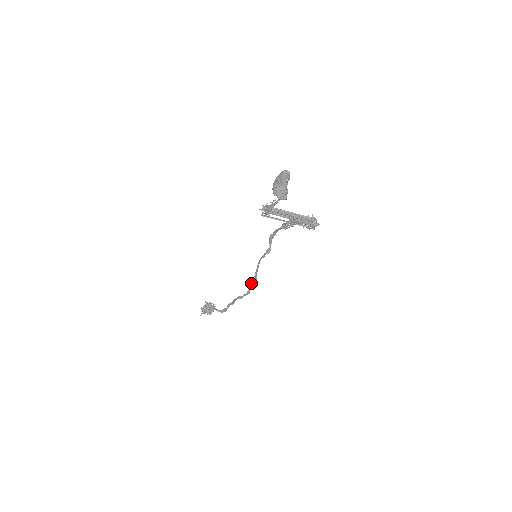
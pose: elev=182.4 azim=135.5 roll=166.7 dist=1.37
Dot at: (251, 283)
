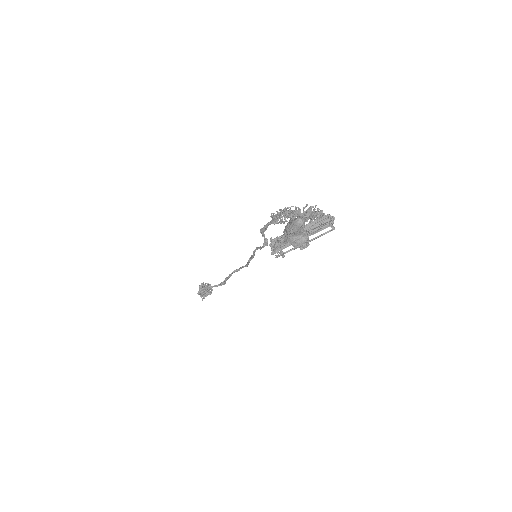
Dot at: (248, 261)
